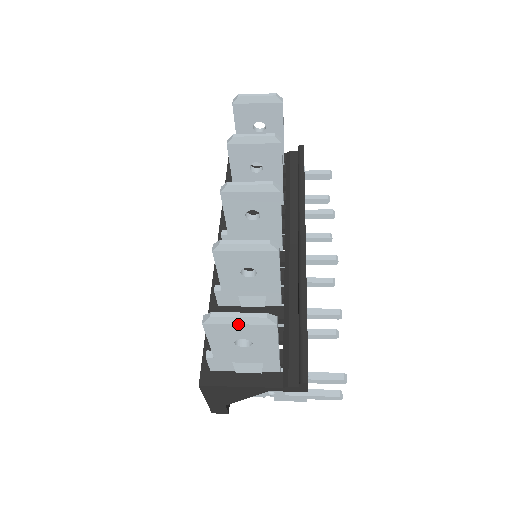
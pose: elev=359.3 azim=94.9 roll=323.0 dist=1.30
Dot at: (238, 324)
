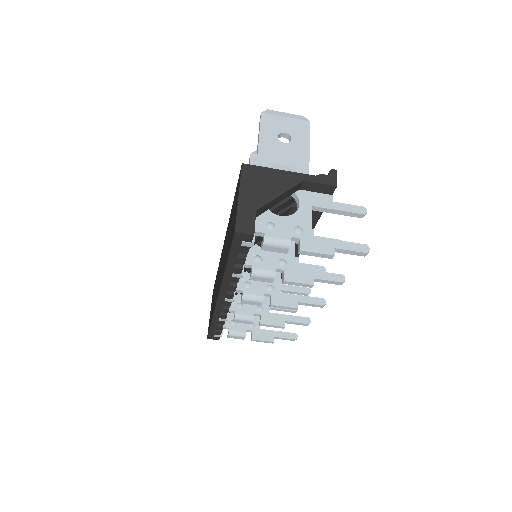
Dot at: (285, 117)
